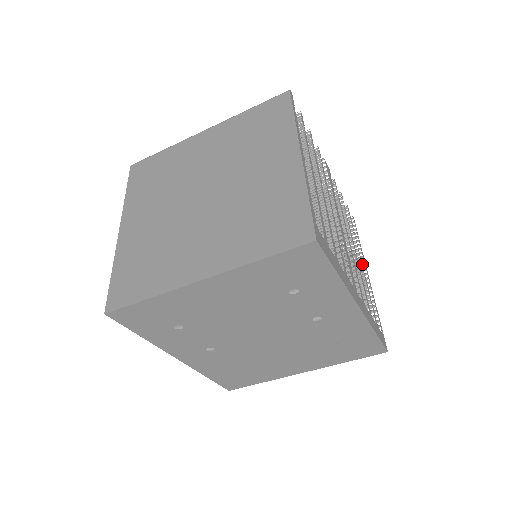
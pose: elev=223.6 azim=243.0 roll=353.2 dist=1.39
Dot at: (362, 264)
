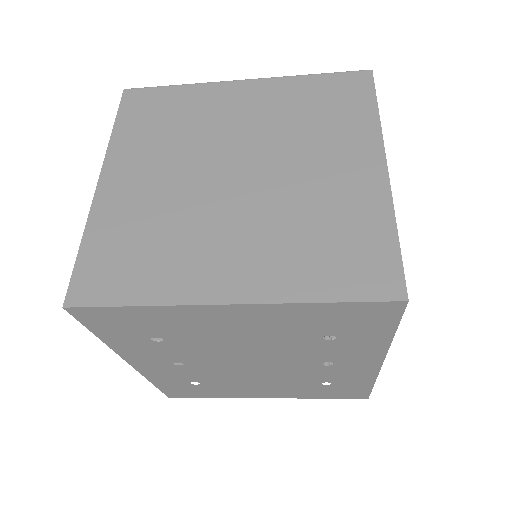
Dot at: occluded
